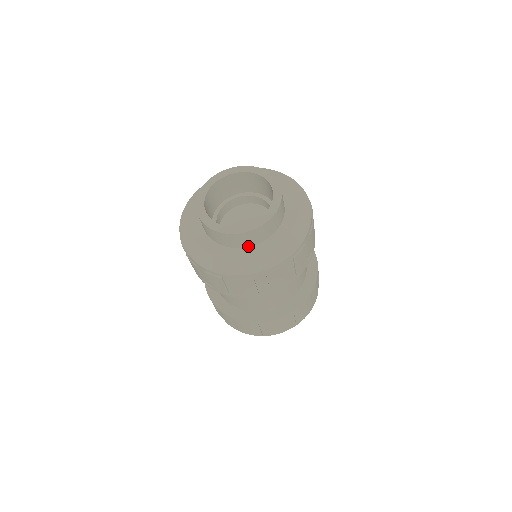
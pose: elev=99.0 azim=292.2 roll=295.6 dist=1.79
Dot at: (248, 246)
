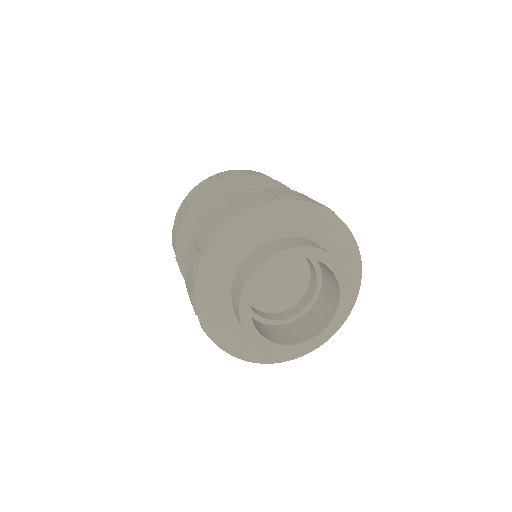
Dot at: occluded
